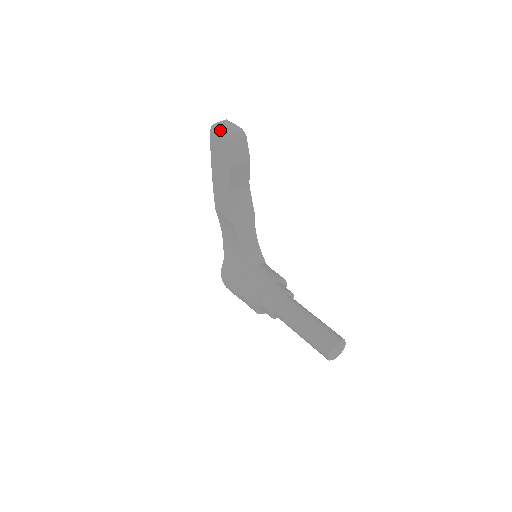
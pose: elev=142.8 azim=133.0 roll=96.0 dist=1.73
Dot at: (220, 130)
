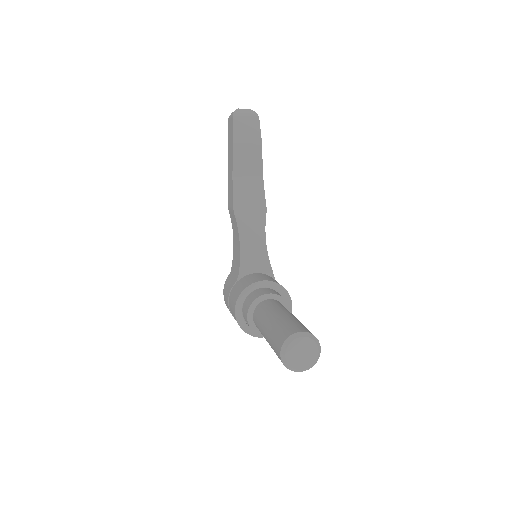
Dot at: occluded
